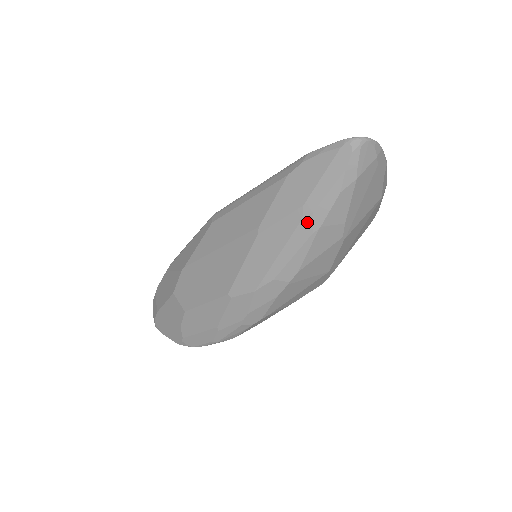
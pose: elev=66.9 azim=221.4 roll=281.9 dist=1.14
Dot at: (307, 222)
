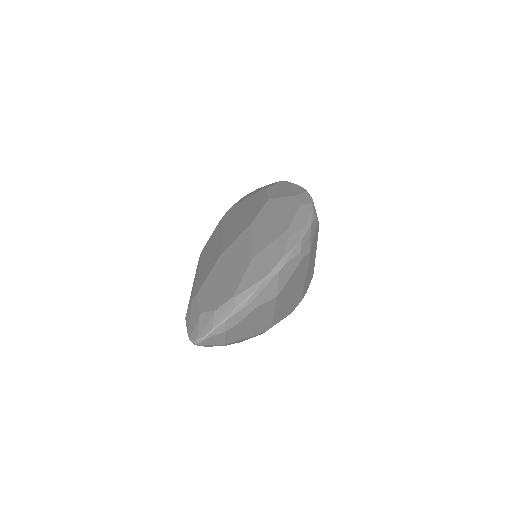
Dot at: occluded
